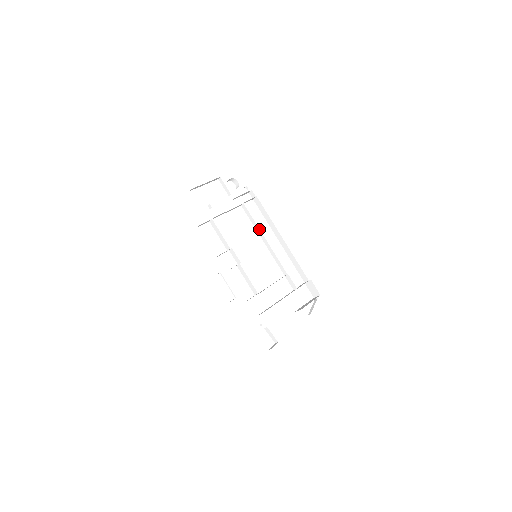
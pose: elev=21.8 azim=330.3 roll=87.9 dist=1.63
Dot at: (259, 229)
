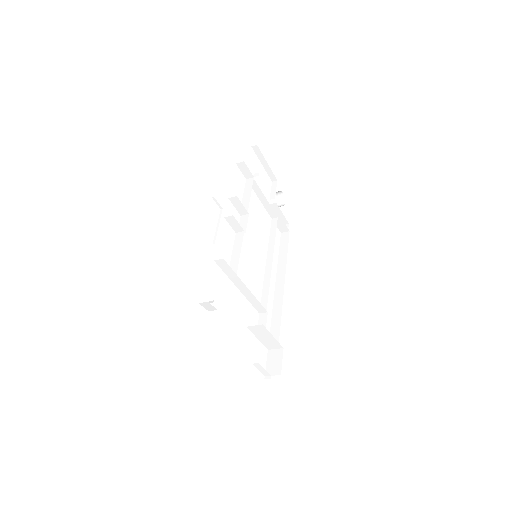
Dot at: occluded
